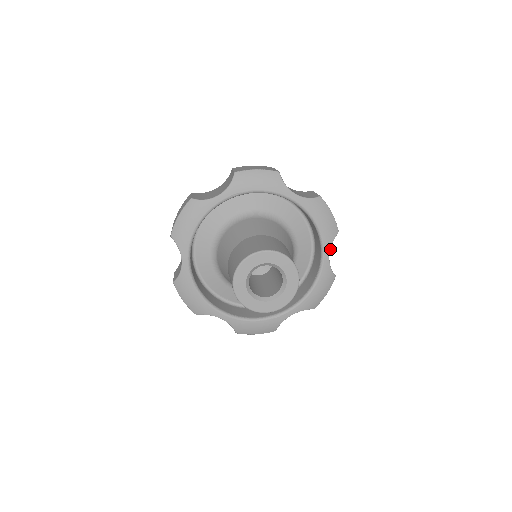
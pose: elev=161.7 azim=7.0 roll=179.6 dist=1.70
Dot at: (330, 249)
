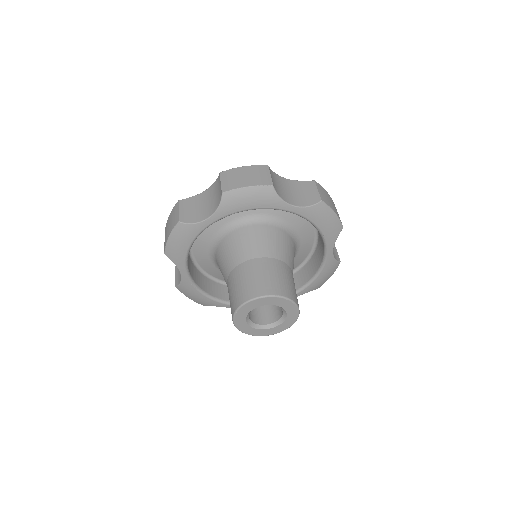
Dot at: occluded
